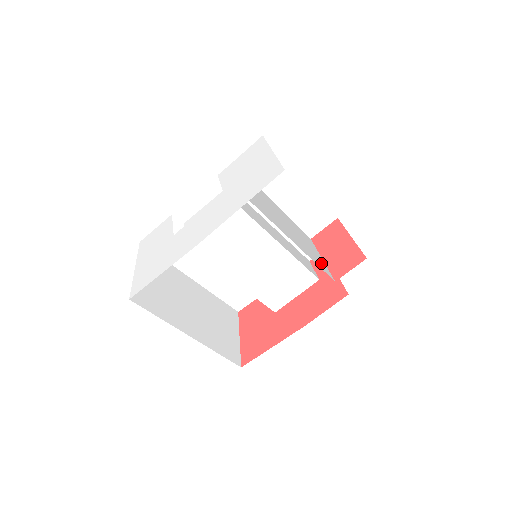
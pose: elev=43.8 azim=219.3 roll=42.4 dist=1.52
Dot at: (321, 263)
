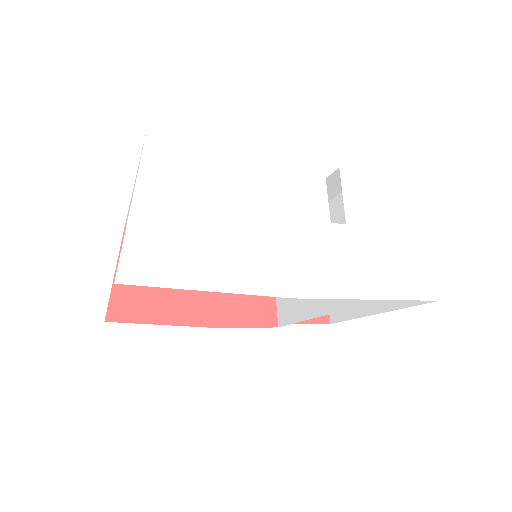
Dot at: (295, 300)
